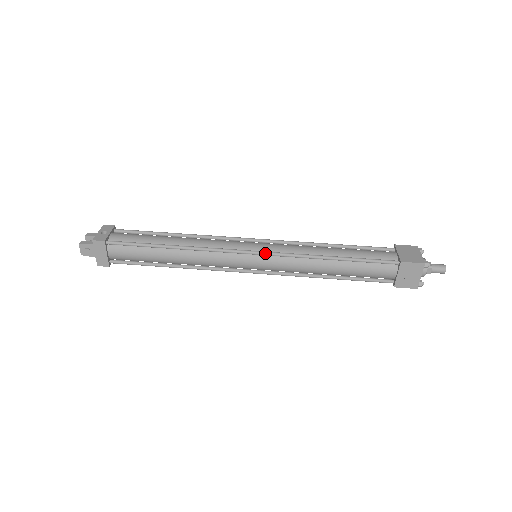
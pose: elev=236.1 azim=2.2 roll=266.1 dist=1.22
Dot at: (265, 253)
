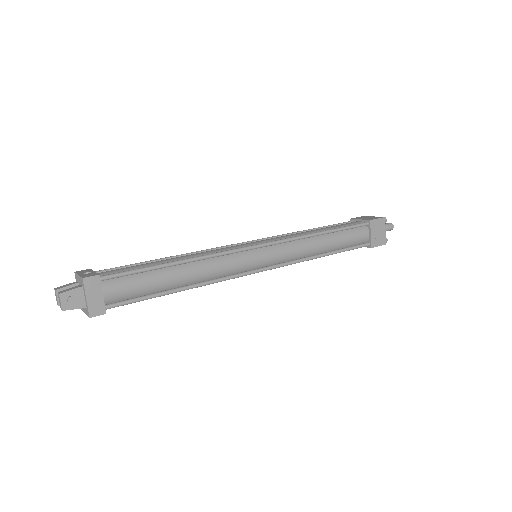
Dot at: (270, 242)
